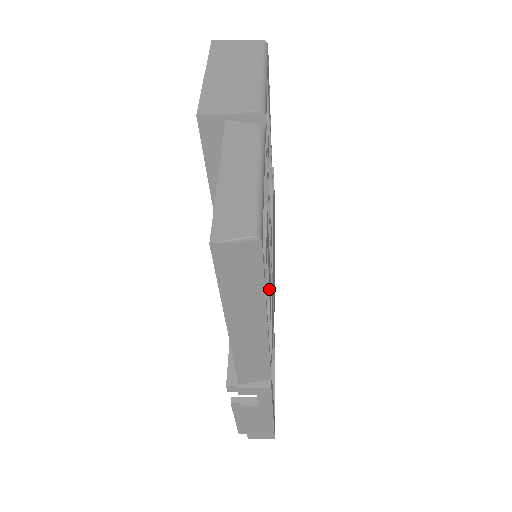
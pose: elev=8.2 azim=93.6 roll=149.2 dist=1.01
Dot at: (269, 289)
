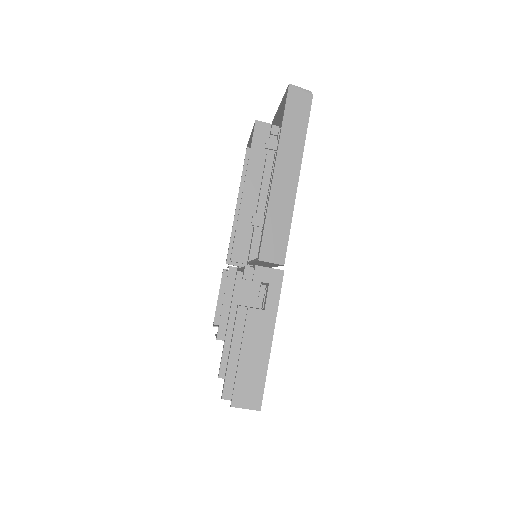
Dot at: occluded
